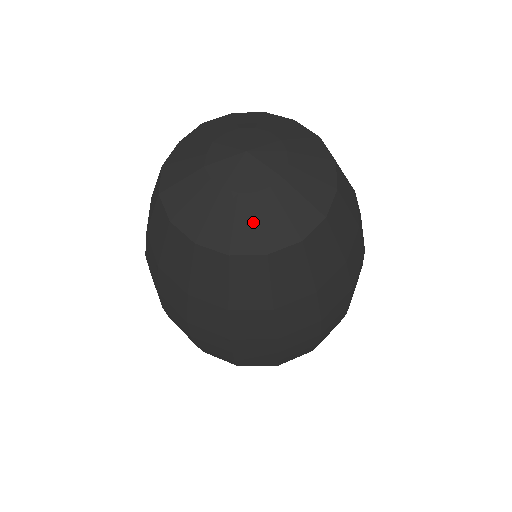
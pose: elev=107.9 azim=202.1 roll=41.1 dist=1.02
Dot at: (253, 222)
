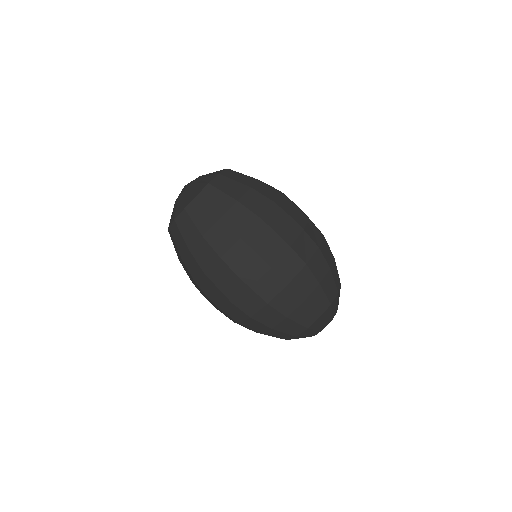
Dot at: (181, 203)
